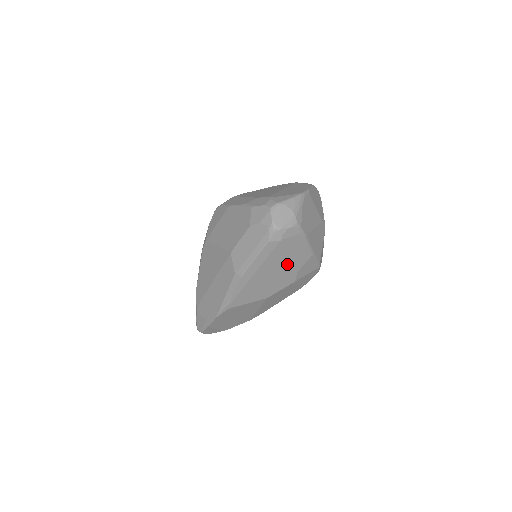
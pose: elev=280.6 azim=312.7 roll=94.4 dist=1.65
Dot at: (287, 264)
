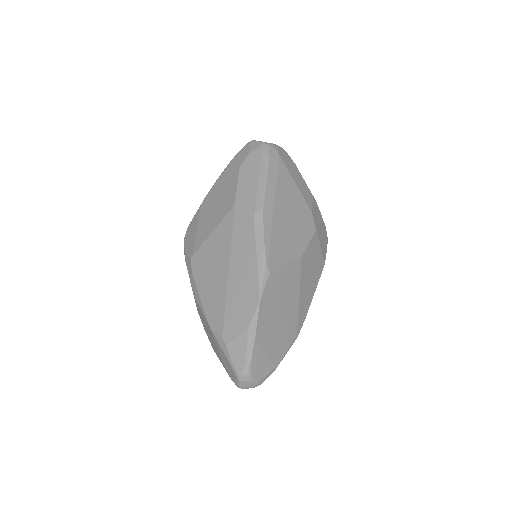
Dot at: (298, 197)
